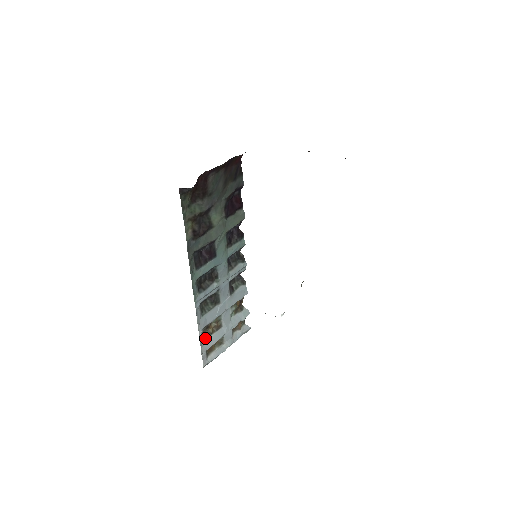
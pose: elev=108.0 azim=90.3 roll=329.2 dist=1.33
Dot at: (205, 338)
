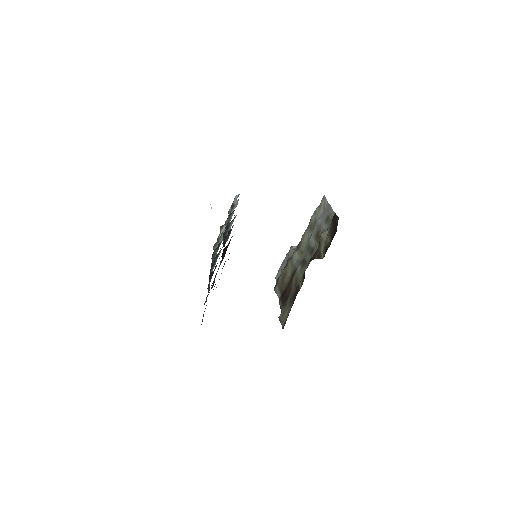
Dot at: (216, 246)
